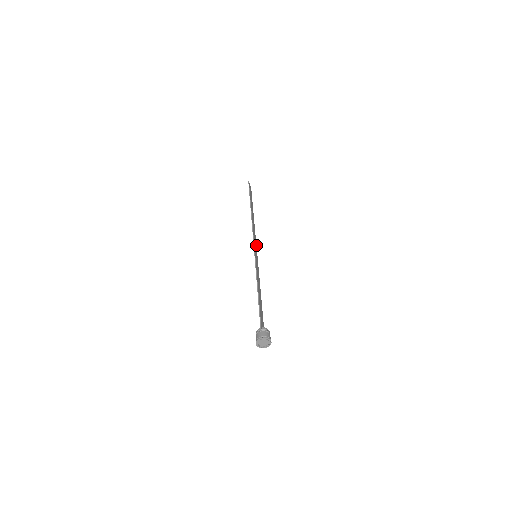
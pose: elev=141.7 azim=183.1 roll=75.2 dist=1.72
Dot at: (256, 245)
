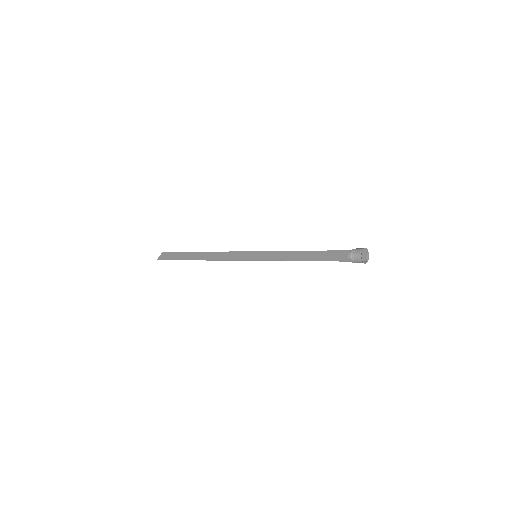
Dot at: (234, 260)
